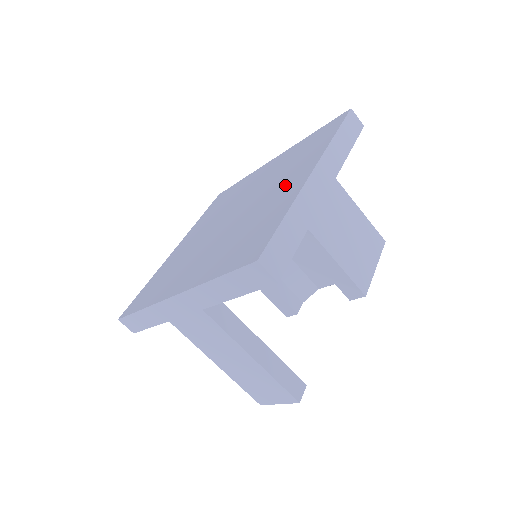
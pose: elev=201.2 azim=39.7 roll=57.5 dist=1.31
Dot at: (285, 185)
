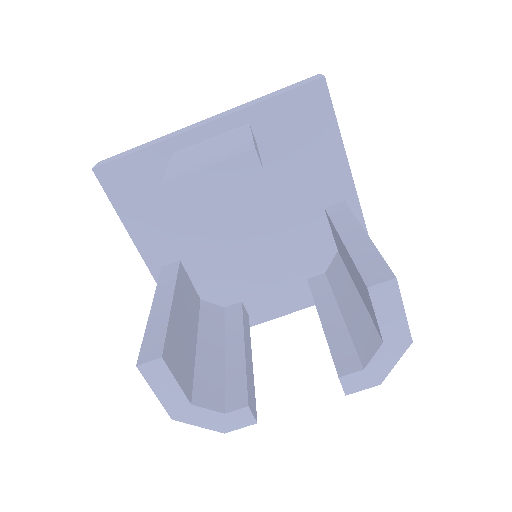
Dot at: occluded
